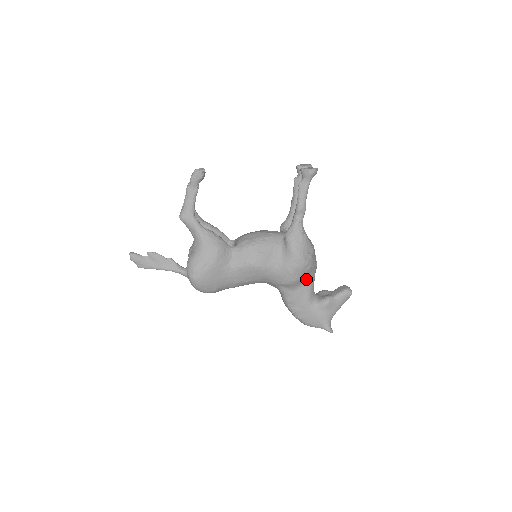
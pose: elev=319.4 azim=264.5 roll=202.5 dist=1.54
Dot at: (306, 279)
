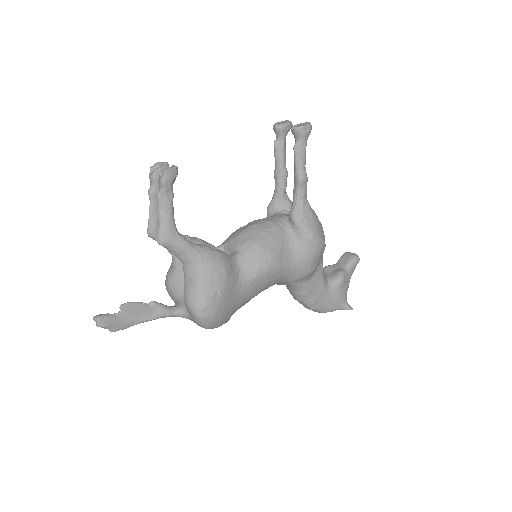
Dot at: (319, 262)
